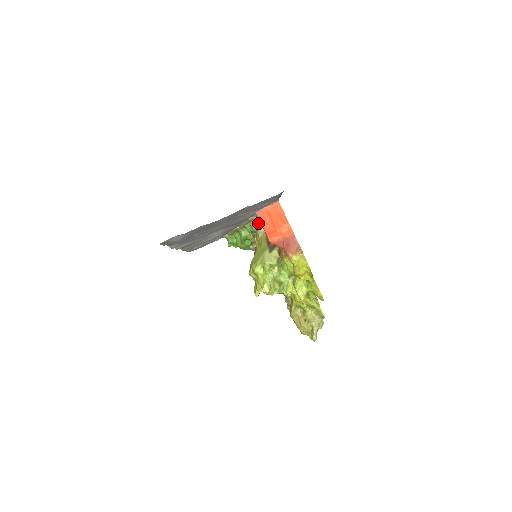
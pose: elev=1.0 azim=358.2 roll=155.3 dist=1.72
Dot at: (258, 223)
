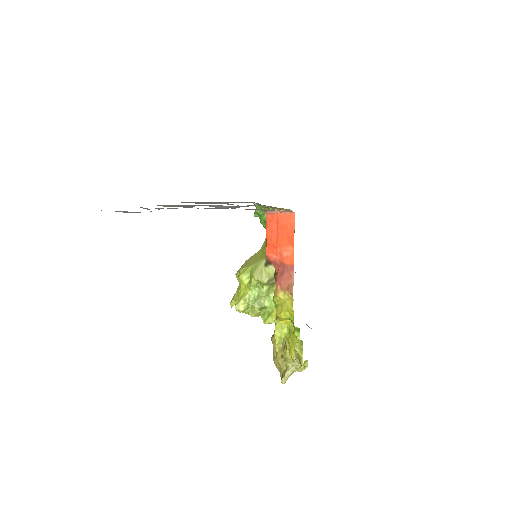
Dot at: occluded
